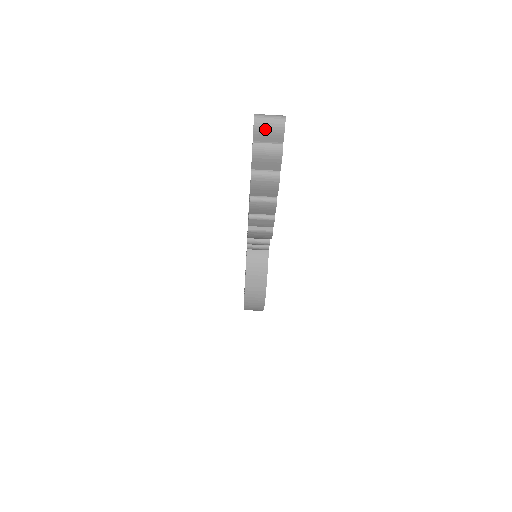
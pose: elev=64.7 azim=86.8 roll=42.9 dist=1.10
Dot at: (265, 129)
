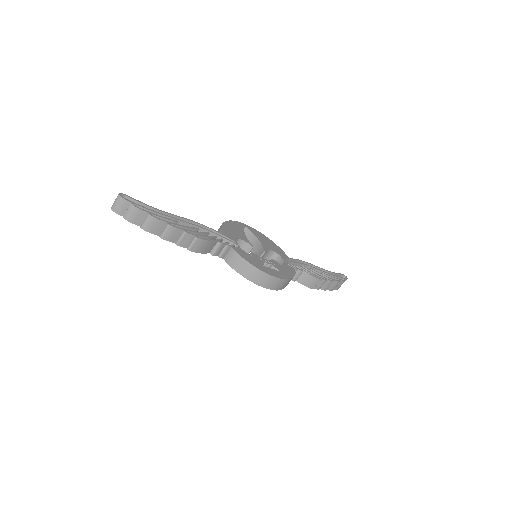
Dot at: (118, 207)
